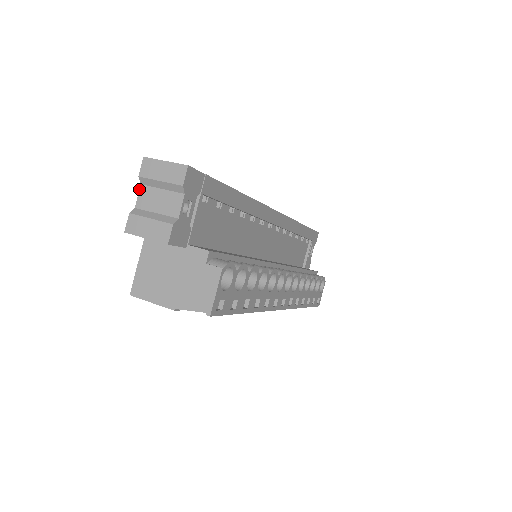
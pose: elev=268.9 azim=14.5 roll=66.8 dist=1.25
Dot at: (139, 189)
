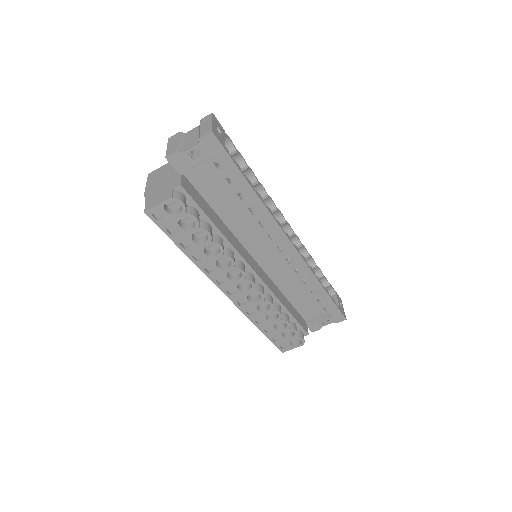
Dot at: occluded
